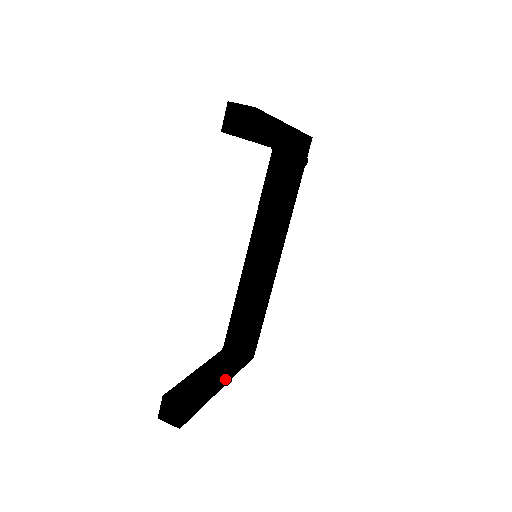
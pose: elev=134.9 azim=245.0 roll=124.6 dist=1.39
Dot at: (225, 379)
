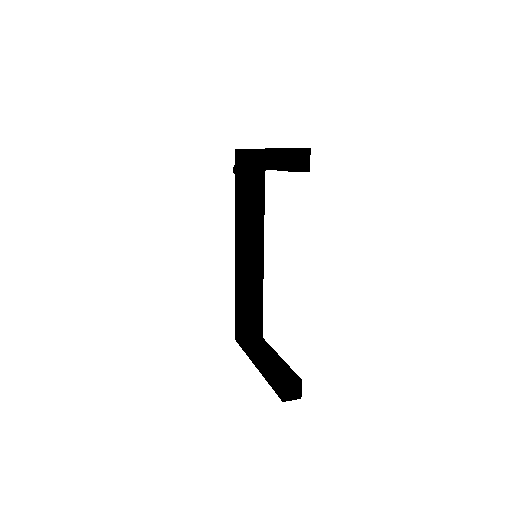
Dot at: occluded
